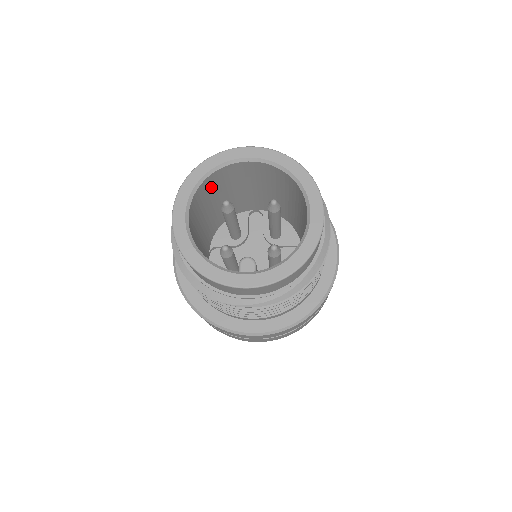
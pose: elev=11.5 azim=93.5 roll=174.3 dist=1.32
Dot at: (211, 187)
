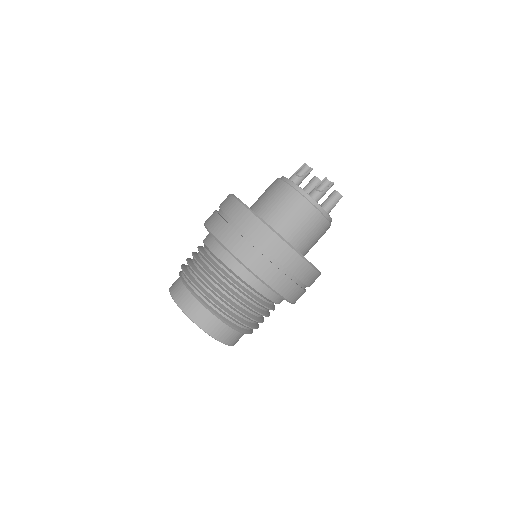
Dot at: occluded
